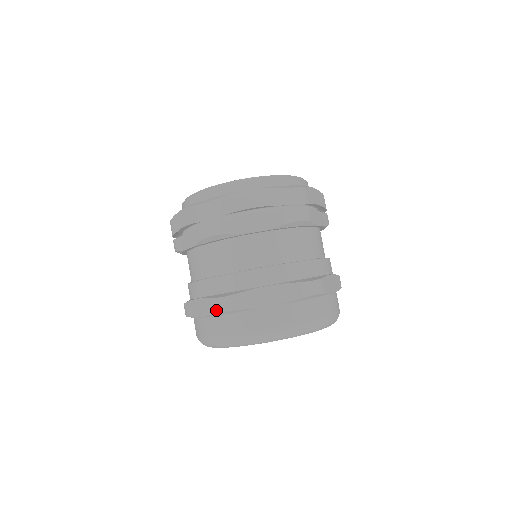
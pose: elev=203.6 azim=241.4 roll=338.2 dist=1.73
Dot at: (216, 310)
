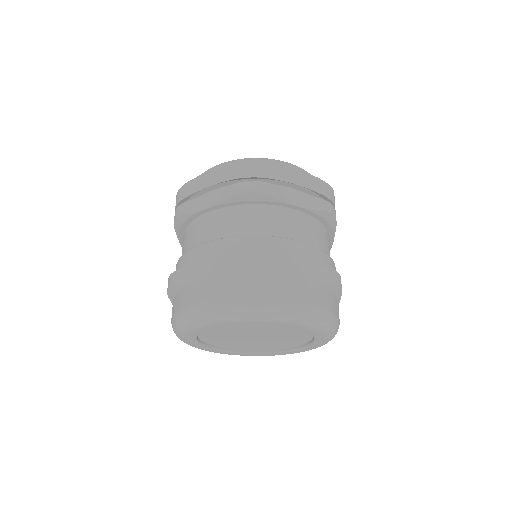
Dot at: (239, 266)
